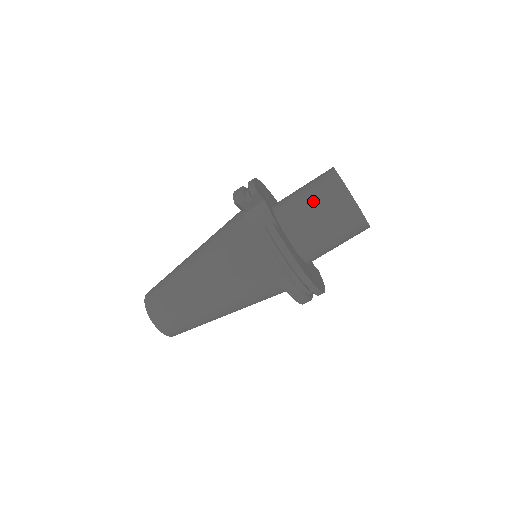
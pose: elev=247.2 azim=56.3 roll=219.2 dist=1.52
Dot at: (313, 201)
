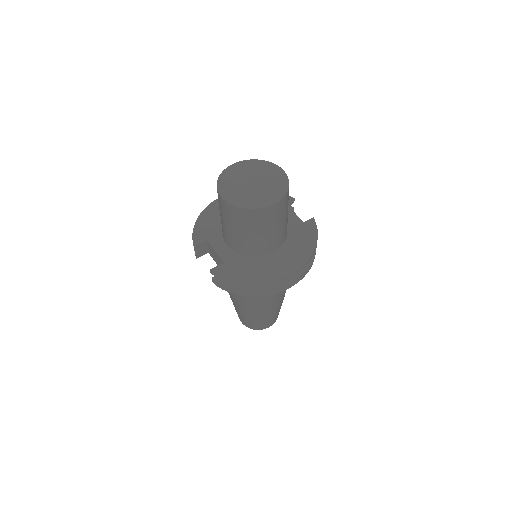
Dot at: (225, 223)
